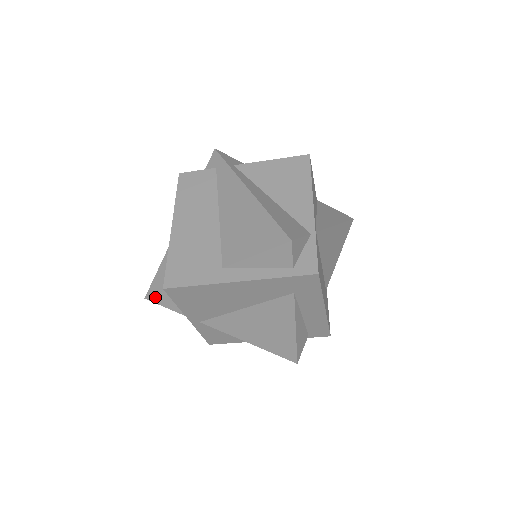
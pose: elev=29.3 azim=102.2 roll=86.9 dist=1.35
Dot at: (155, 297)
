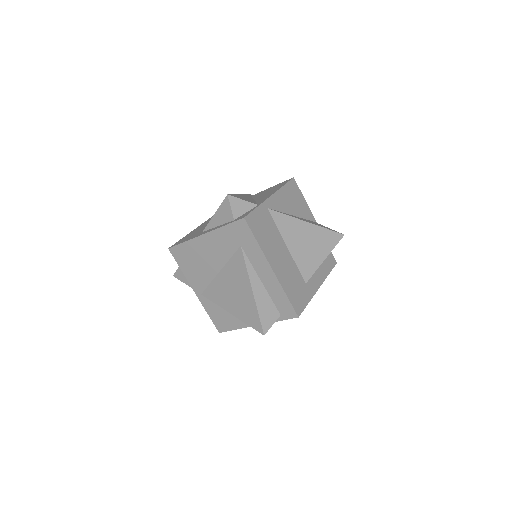
Dot at: (177, 273)
